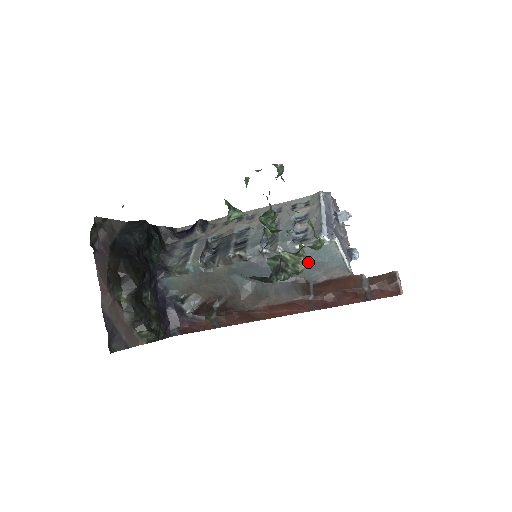
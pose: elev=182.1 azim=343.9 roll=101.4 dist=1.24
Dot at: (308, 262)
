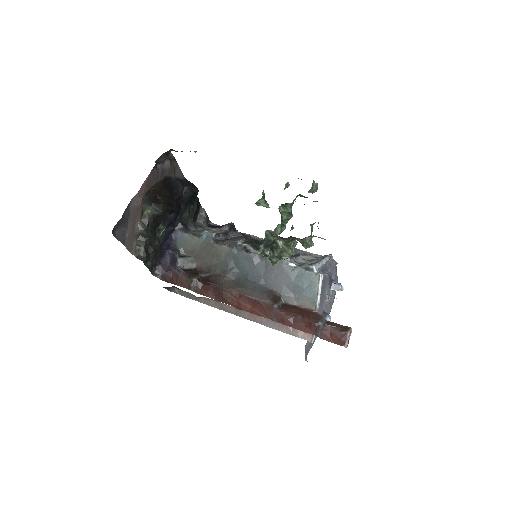
Dot at: (291, 281)
